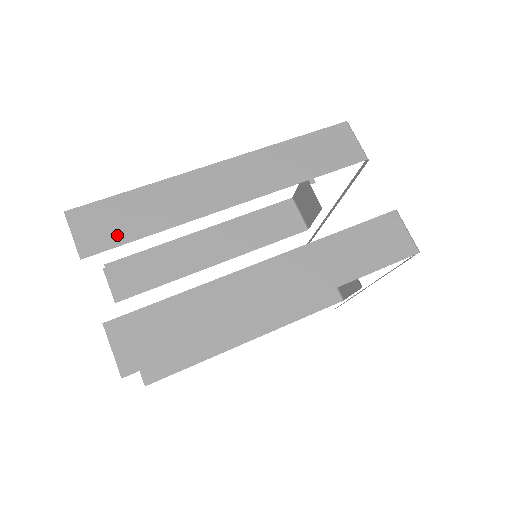
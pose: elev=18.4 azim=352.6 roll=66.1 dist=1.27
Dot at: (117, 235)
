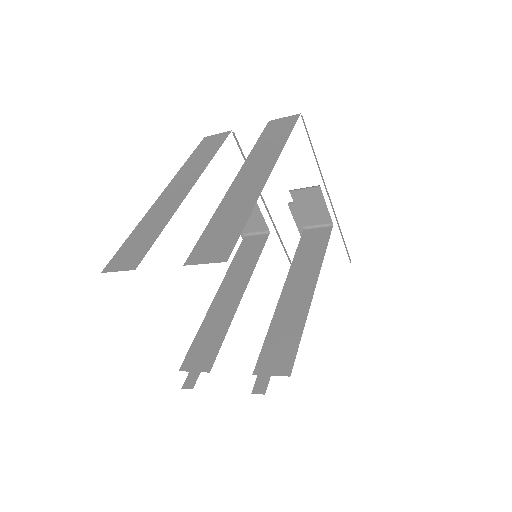
Dot at: (144, 247)
